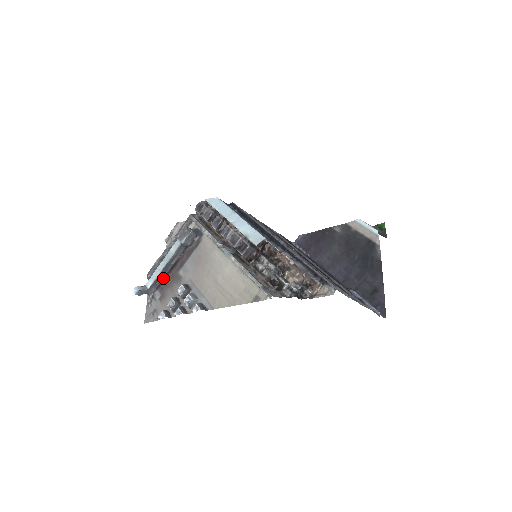
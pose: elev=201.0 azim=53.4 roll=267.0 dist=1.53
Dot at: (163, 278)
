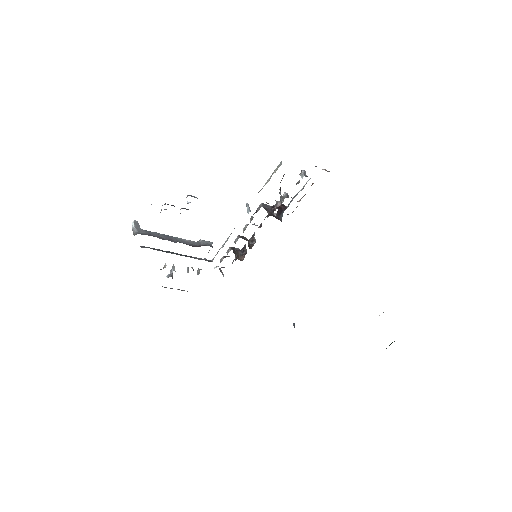
Dot at: occluded
